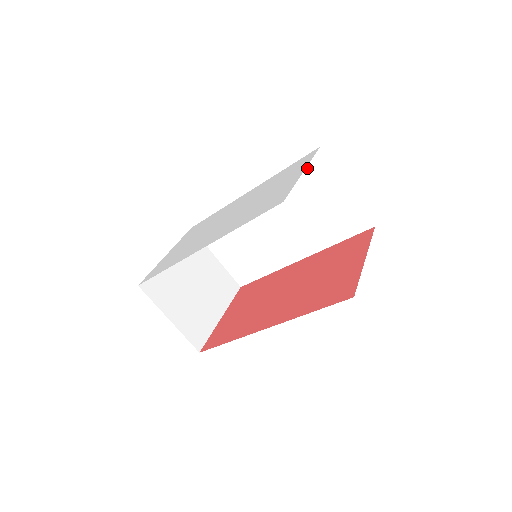
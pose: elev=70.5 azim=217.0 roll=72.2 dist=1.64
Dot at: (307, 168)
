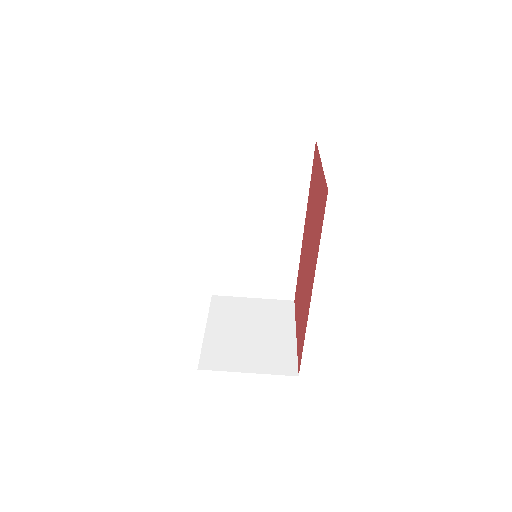
Dot at: (223, 158)
